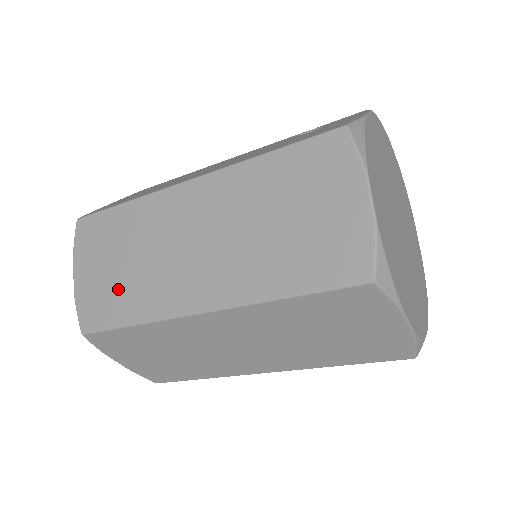
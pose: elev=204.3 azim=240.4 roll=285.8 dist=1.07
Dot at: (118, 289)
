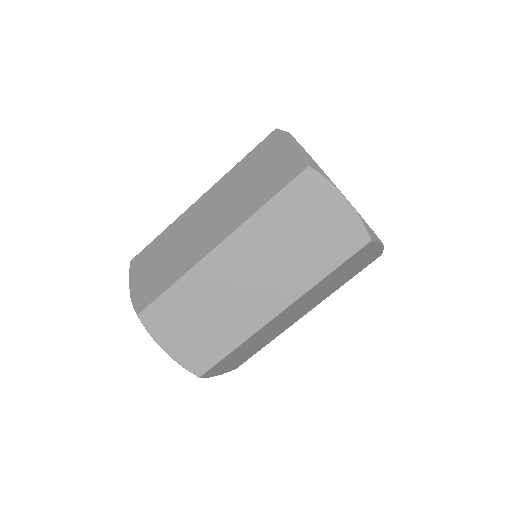
Dot at: (162, 273)
